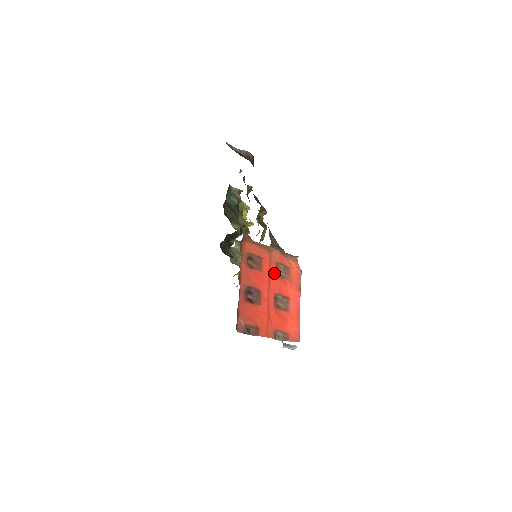
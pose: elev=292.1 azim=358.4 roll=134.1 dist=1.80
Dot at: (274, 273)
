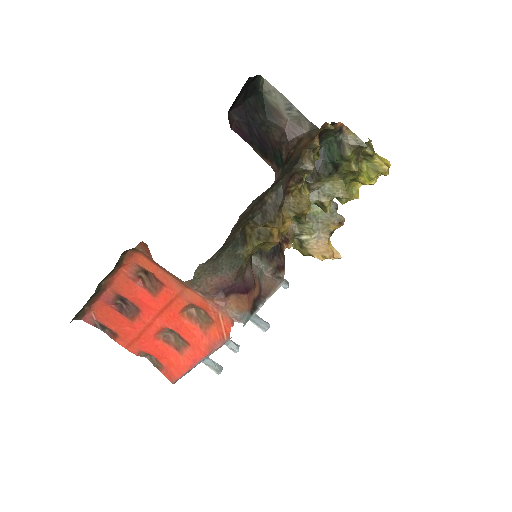
Dot at: (177, 309)
